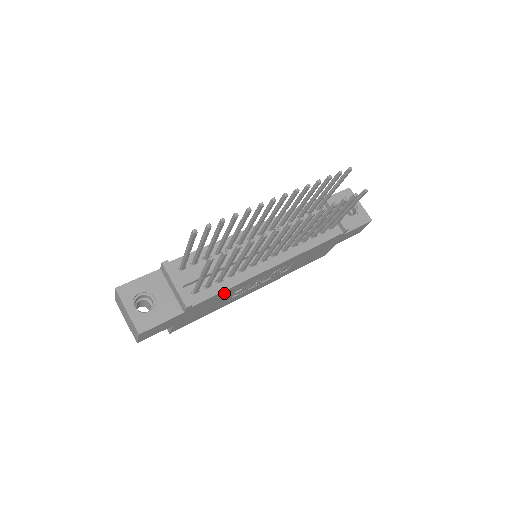
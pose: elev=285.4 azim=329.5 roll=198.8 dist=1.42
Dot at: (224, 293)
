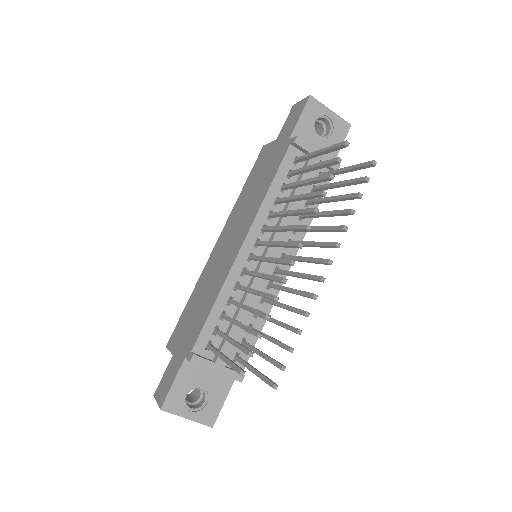
Dot at: occluded
